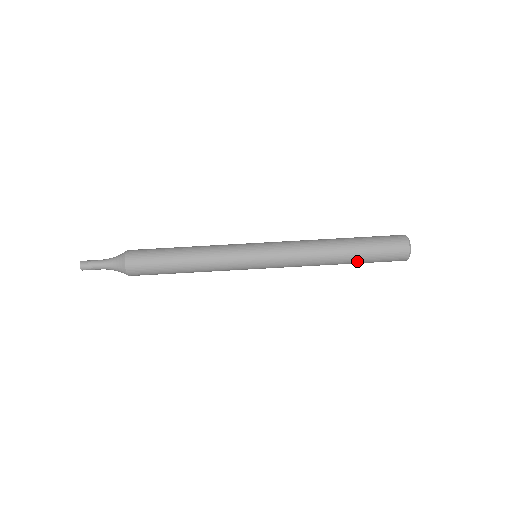
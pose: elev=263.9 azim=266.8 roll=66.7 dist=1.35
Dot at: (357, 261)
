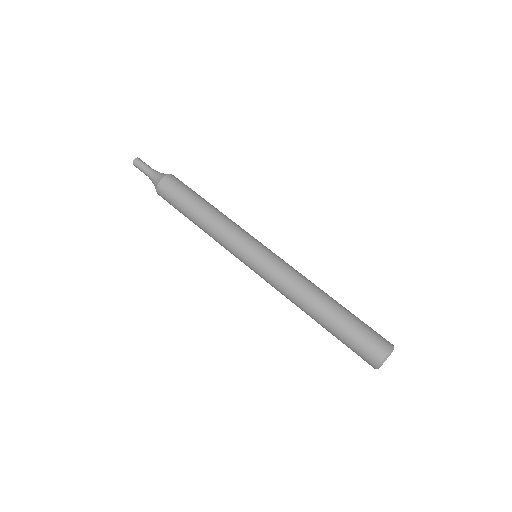
Dot at: (337, 320)
